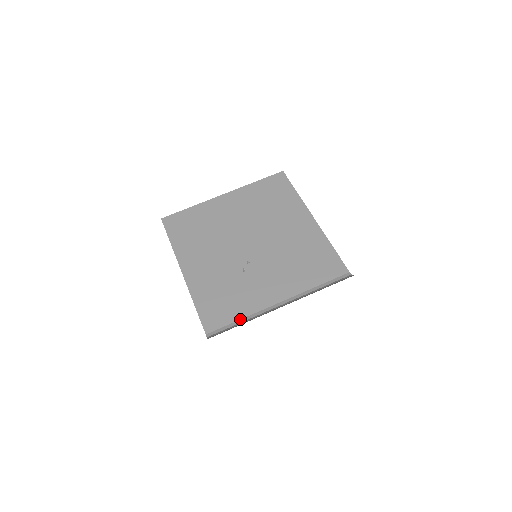
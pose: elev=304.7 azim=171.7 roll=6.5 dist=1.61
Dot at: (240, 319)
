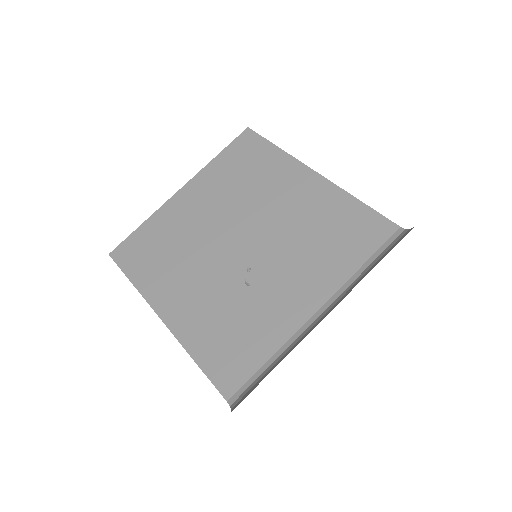
Dot at: (268, 359)
